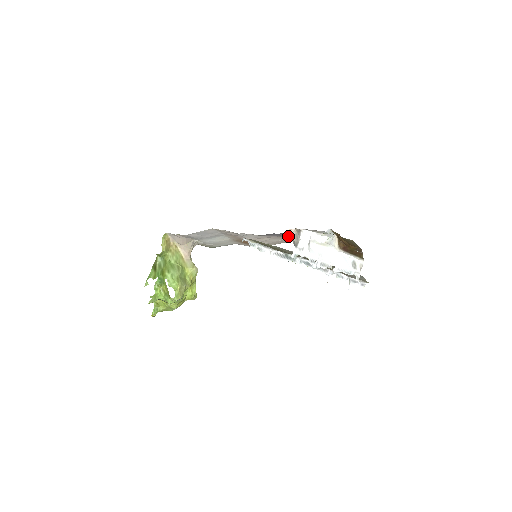
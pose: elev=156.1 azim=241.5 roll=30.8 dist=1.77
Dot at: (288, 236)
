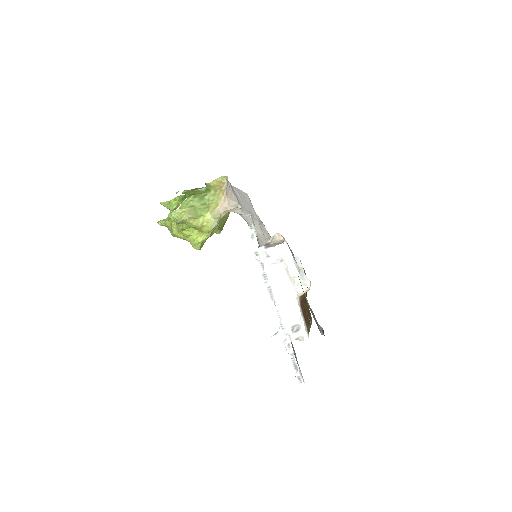
Dot at: occluded
